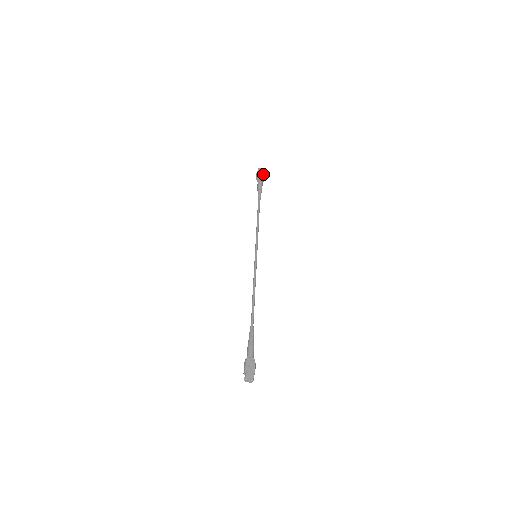
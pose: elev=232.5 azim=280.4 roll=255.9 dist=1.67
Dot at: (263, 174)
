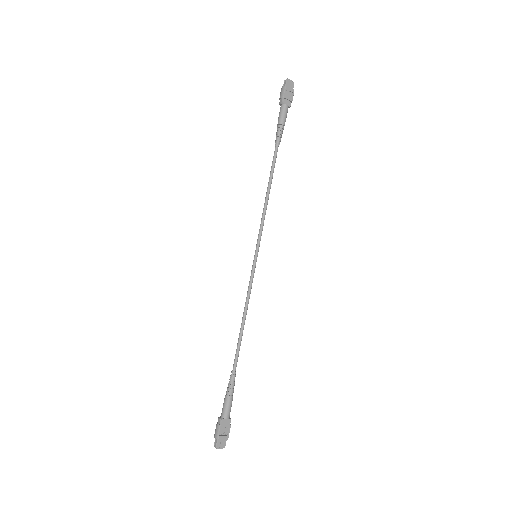
Dot at: (292, 95)
